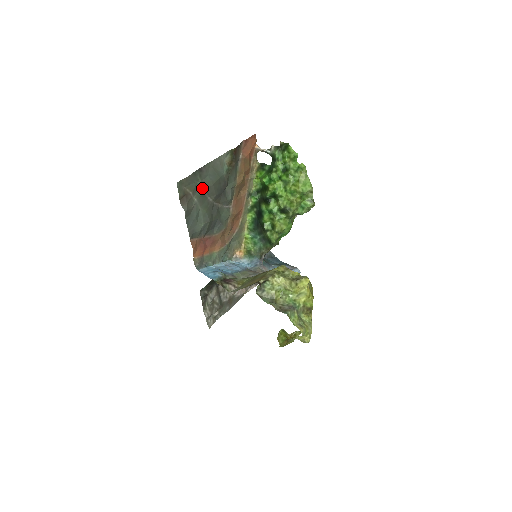
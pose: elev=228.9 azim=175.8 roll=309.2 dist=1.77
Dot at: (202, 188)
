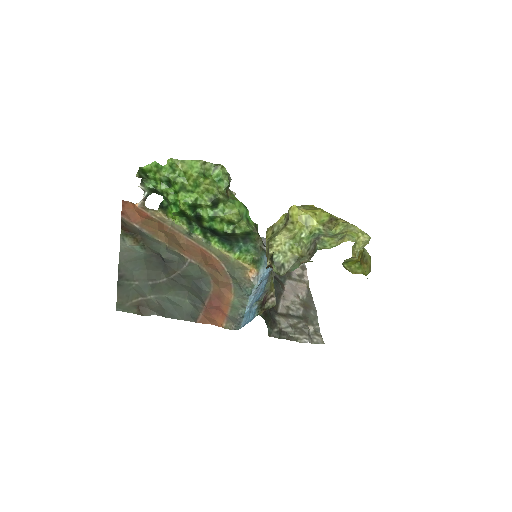
Dot at: (143, 284)
